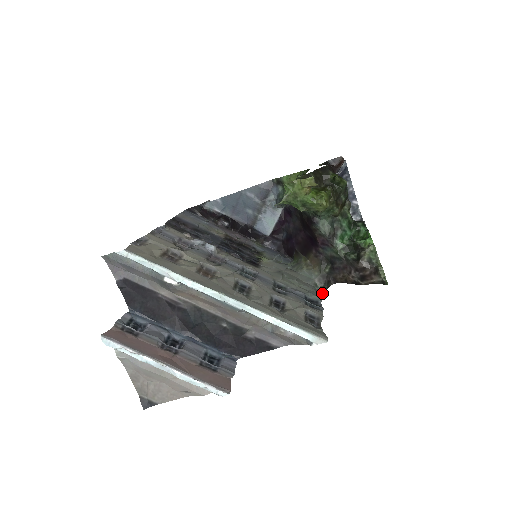
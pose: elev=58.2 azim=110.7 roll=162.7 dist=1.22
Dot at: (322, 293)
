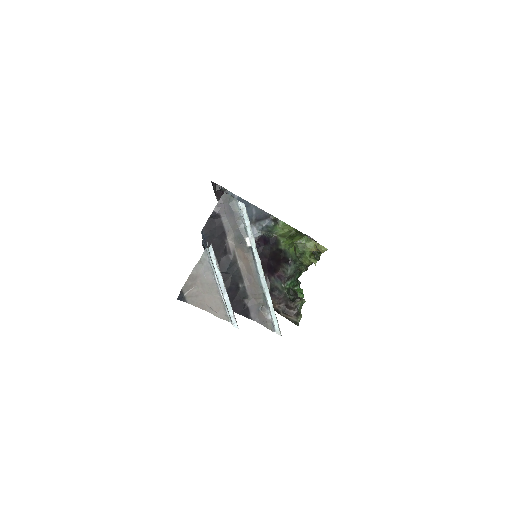
Dot at: occluded
